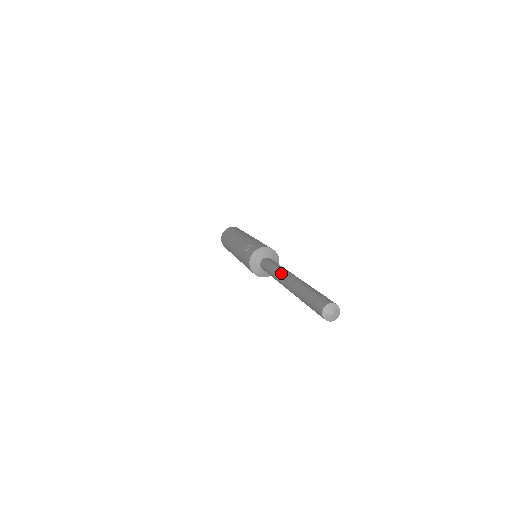
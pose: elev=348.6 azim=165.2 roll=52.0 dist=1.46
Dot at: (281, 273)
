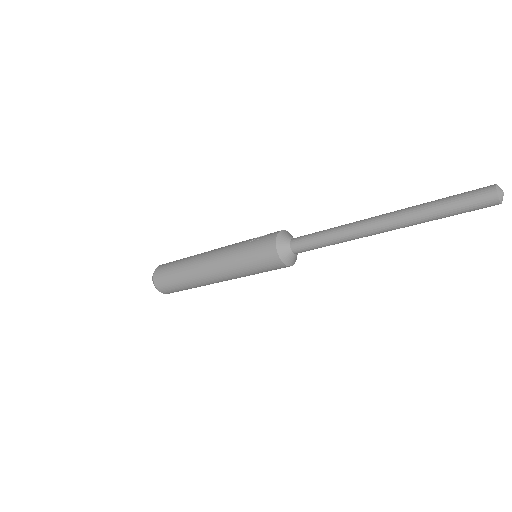
Dot at: occluded
